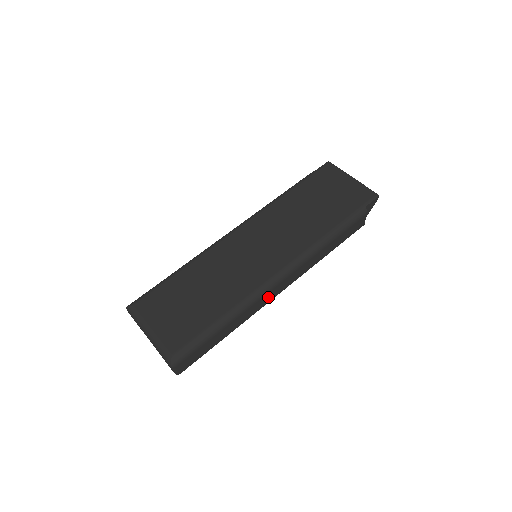
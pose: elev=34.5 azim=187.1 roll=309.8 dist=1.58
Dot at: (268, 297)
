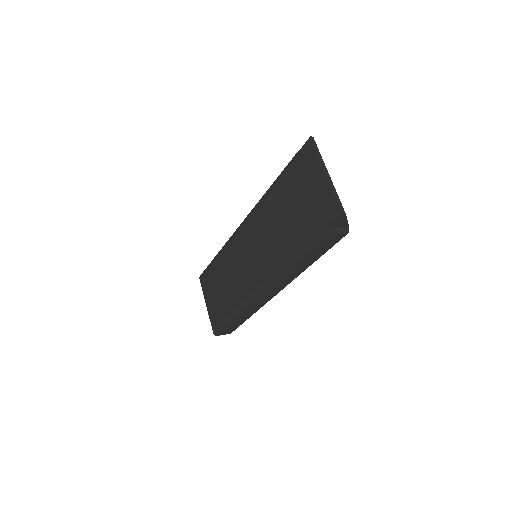
Dot at: (264, 299)
